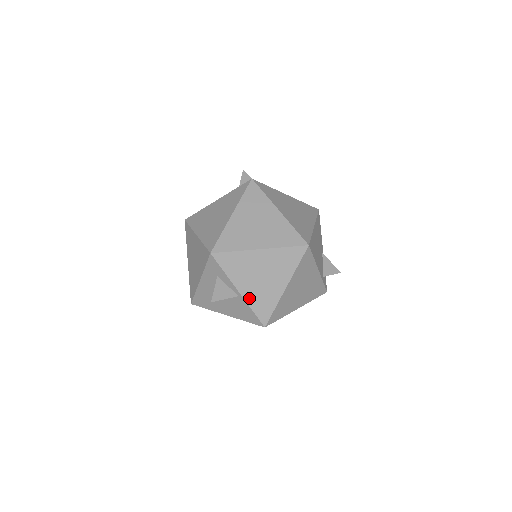
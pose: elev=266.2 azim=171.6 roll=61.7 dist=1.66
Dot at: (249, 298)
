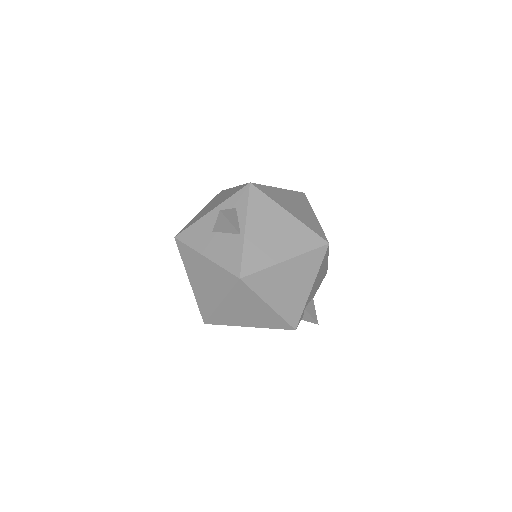
Dot at: (249, 242)
